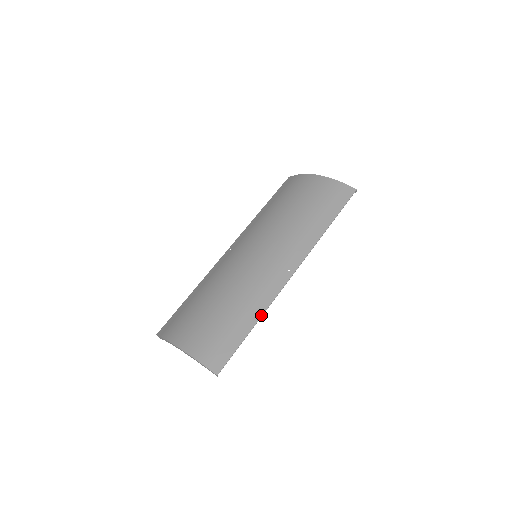
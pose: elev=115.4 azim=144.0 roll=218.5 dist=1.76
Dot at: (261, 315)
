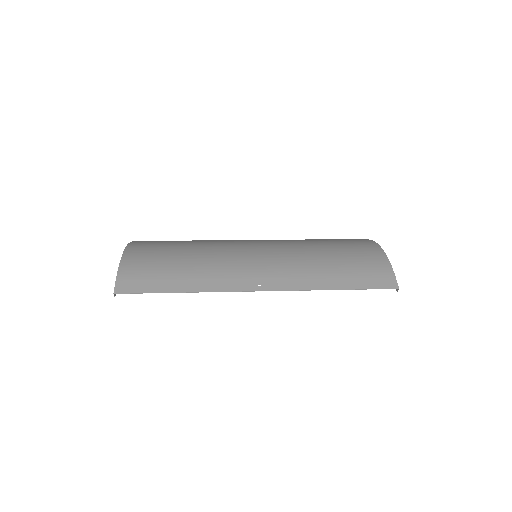
Dot at: (196, 291)
